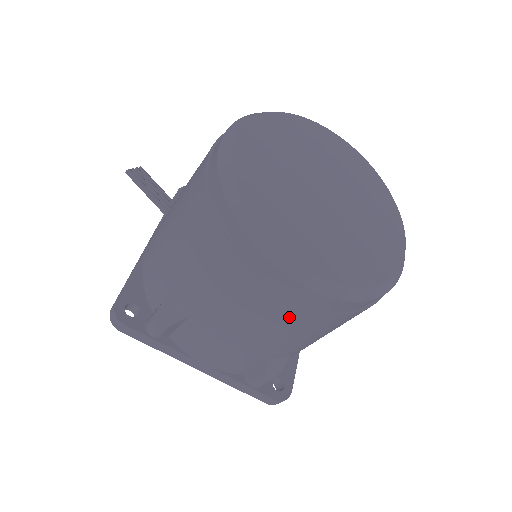
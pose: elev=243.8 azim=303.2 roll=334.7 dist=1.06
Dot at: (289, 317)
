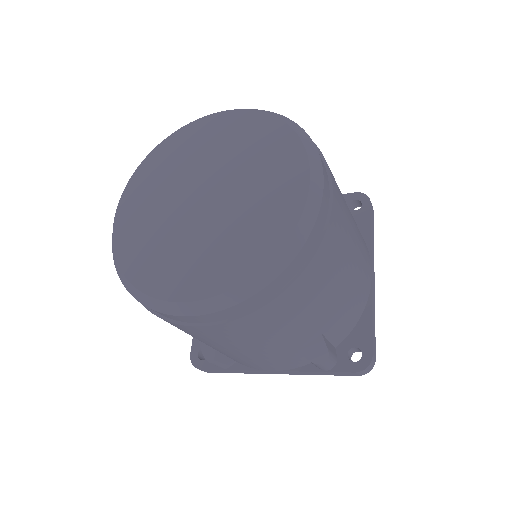
Dot at: (231, 332)
